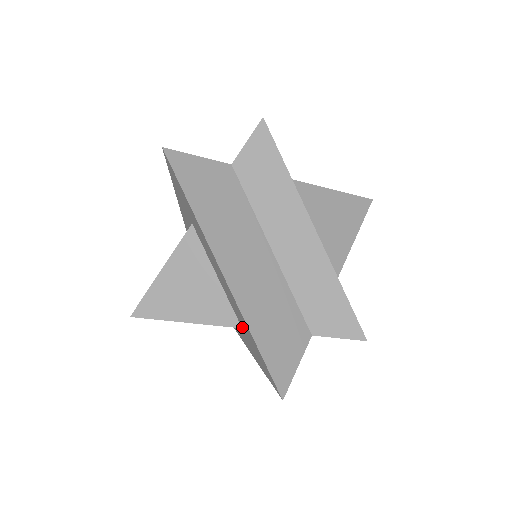
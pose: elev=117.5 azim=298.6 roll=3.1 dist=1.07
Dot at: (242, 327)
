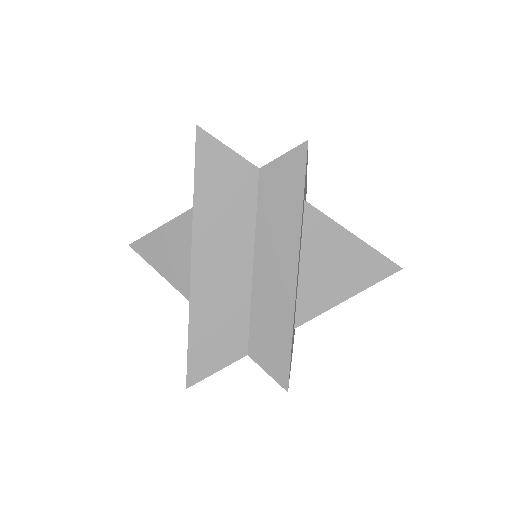
Dot at: occluded
